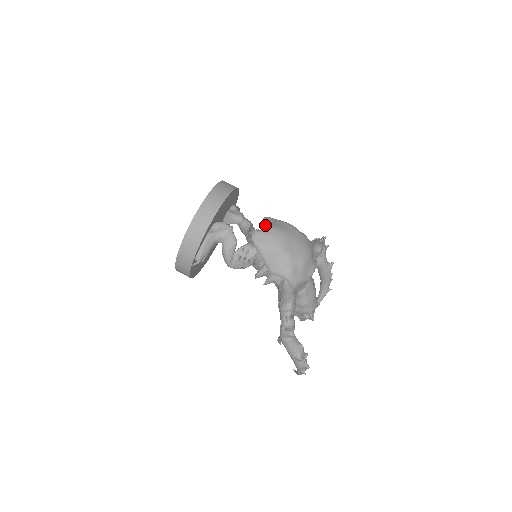
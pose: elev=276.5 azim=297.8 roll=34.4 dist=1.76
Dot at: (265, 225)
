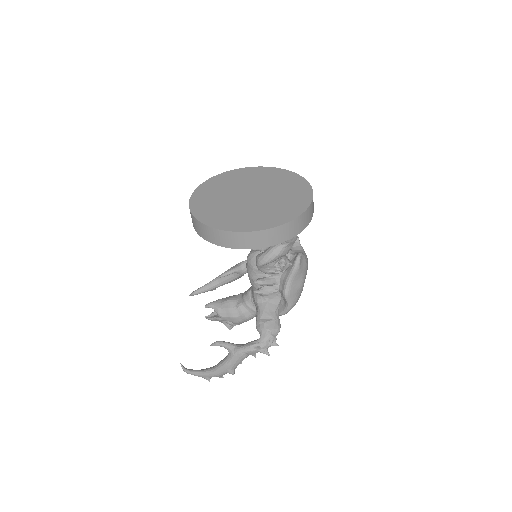
Dot at: (301, 247)
